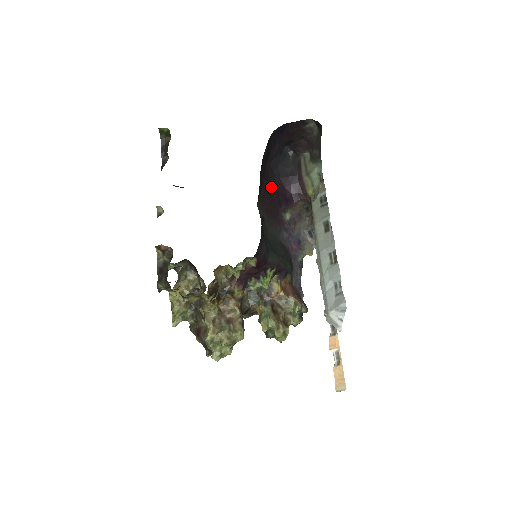
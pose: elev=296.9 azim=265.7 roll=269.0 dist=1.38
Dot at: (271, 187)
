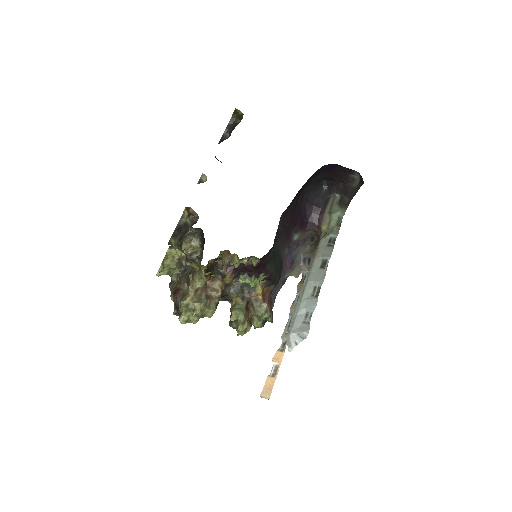
Dot at: (297, 207)
